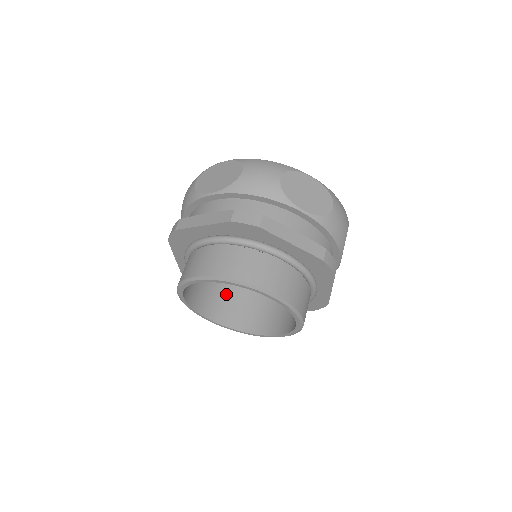
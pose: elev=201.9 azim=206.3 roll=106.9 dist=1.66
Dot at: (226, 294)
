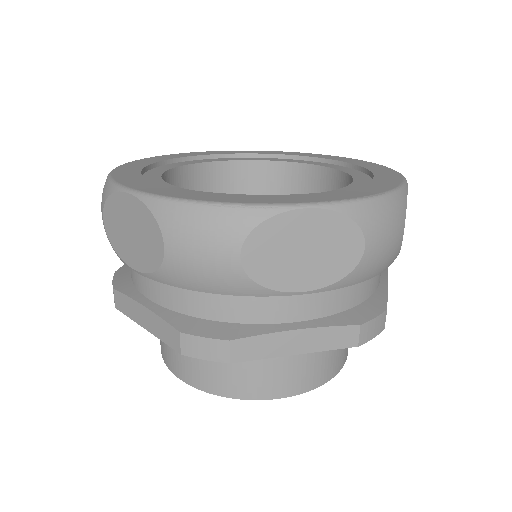
Dot at: occluded
